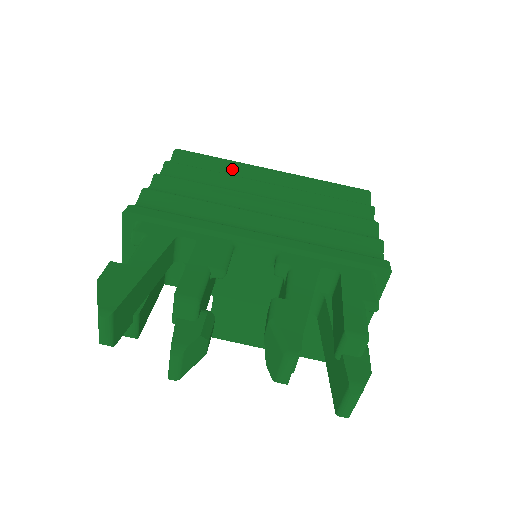
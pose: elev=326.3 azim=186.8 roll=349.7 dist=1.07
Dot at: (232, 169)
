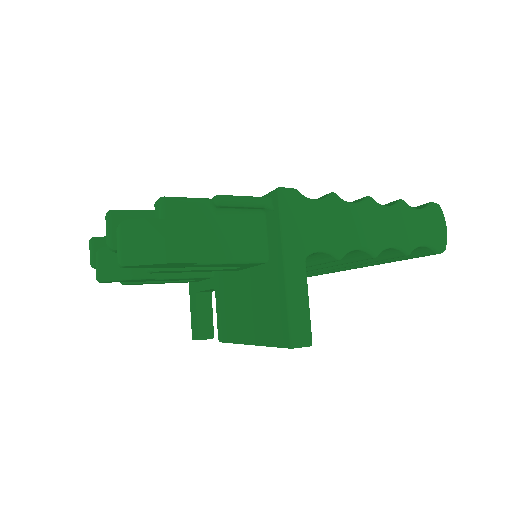
Dot at: occluded
